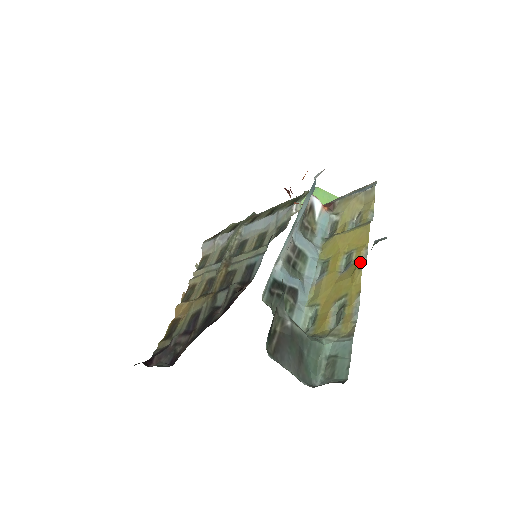
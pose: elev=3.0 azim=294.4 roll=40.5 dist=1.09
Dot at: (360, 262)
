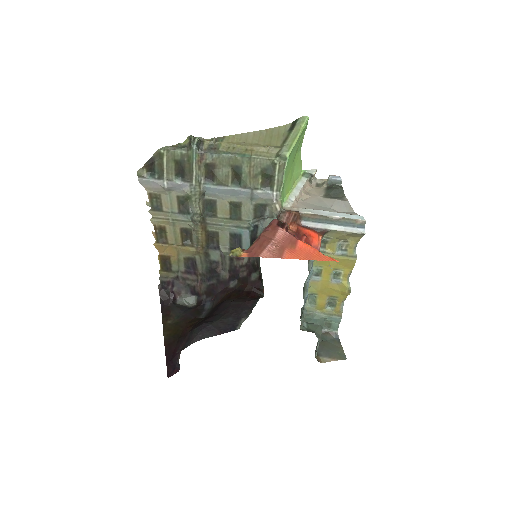
Dot at: (347, 283)
